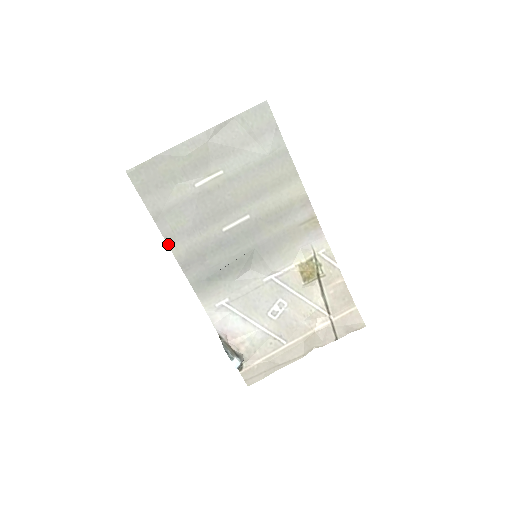
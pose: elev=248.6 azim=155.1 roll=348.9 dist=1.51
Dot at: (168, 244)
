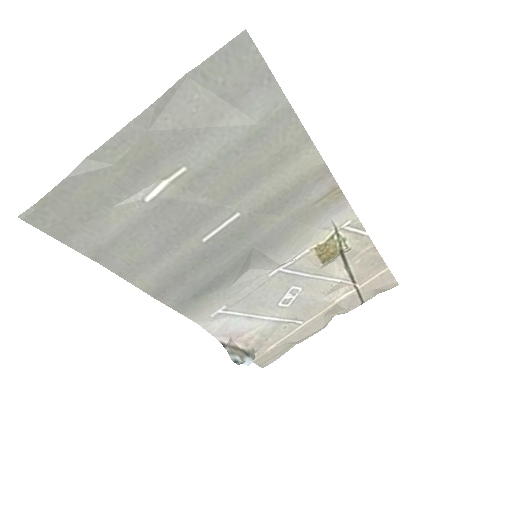
Dot at: (126, 280)
